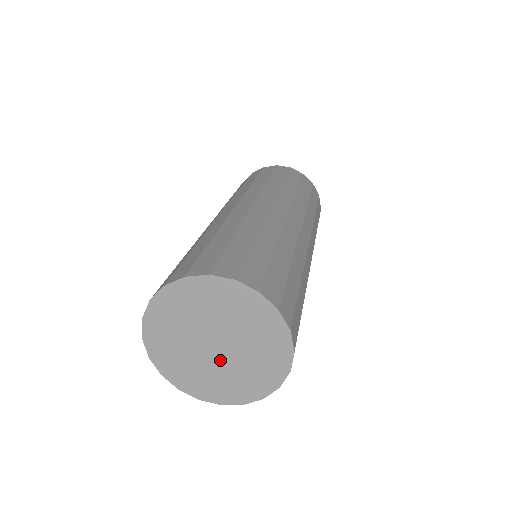
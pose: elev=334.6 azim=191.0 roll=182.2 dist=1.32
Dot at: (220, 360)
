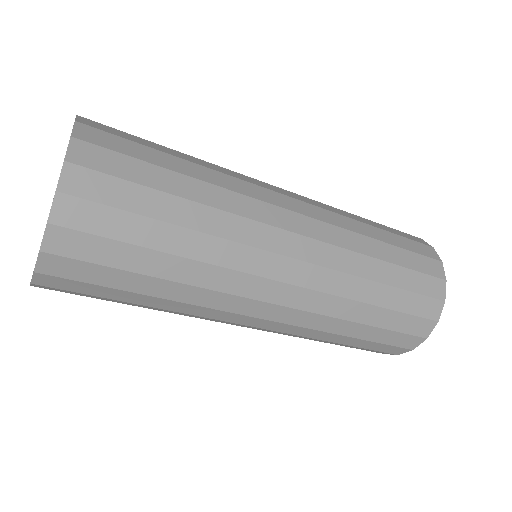
Dot at: occluded
